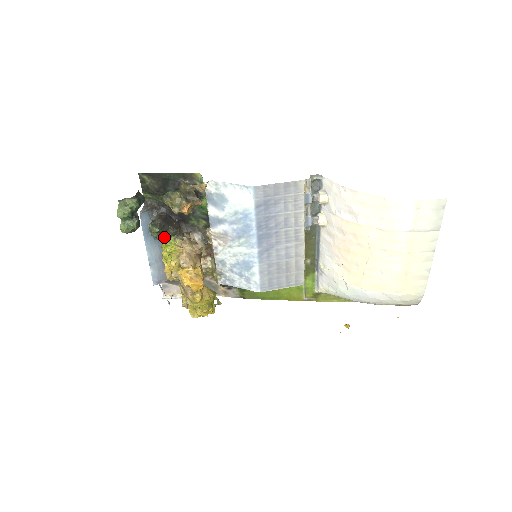
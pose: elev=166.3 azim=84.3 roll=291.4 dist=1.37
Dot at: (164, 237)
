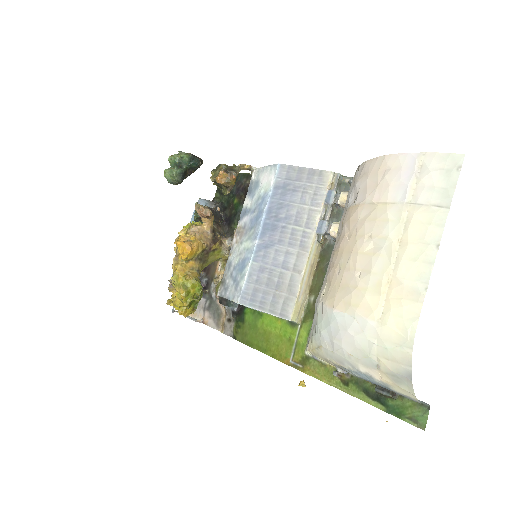
Dot at: occluded
